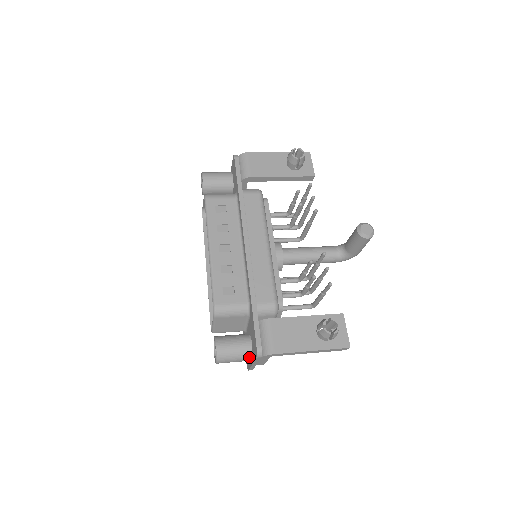
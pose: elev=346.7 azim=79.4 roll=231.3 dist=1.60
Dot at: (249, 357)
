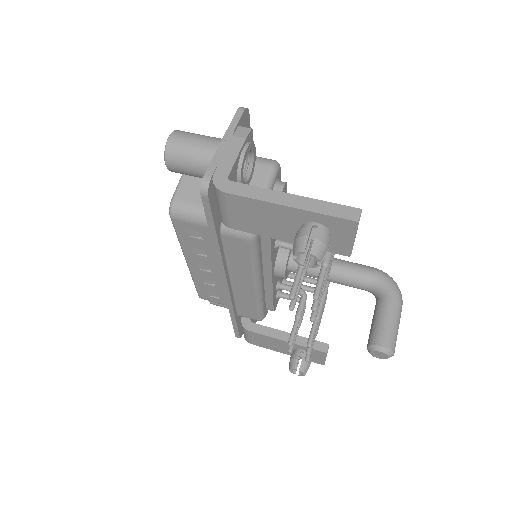
Dot at: occluded
